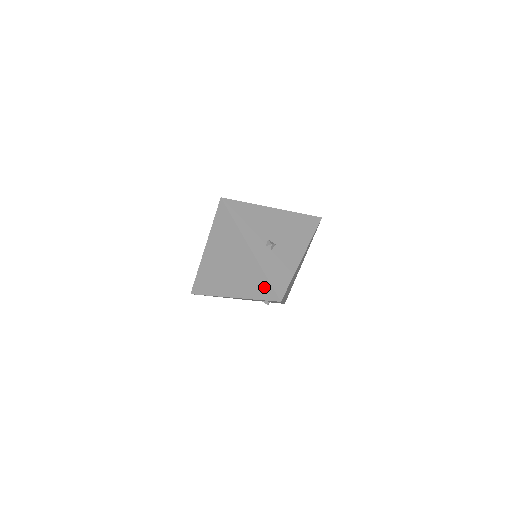
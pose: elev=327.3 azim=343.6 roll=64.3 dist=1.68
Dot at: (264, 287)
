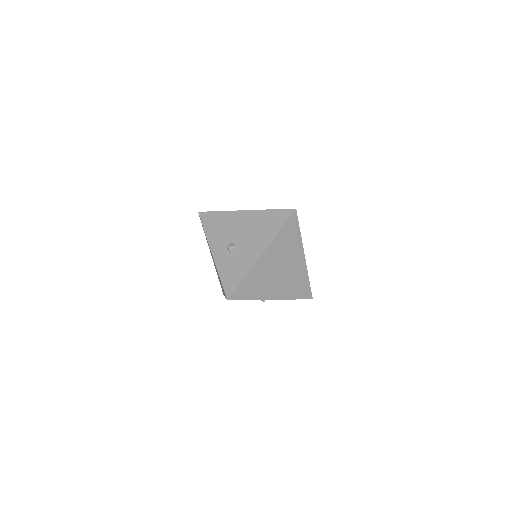
Dot at: occluded
